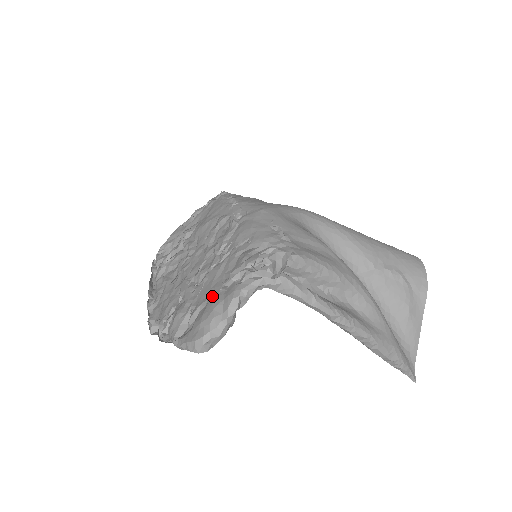
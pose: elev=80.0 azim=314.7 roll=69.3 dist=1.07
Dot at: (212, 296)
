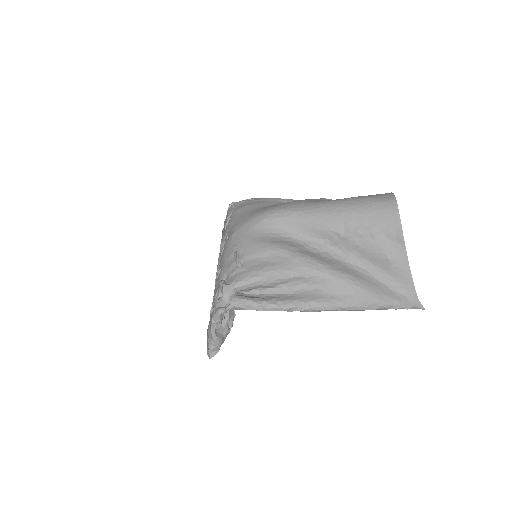
Dot at: occluded
